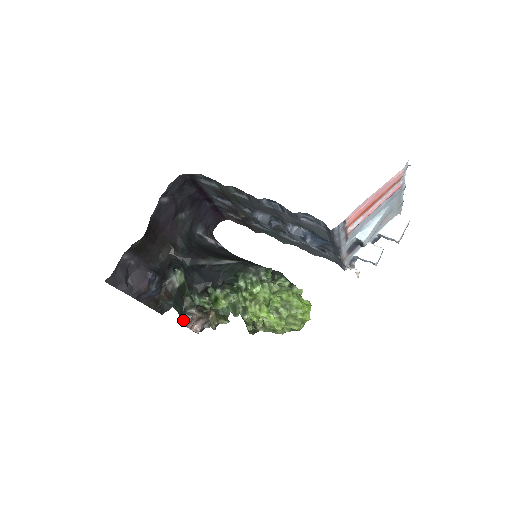
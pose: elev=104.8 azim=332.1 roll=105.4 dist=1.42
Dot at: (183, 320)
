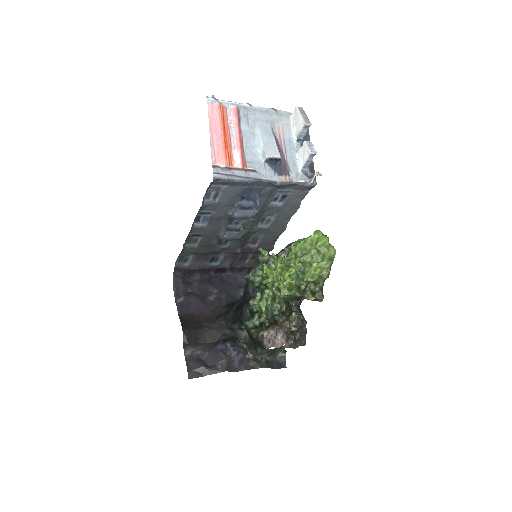
Dot at: (264, 347)
